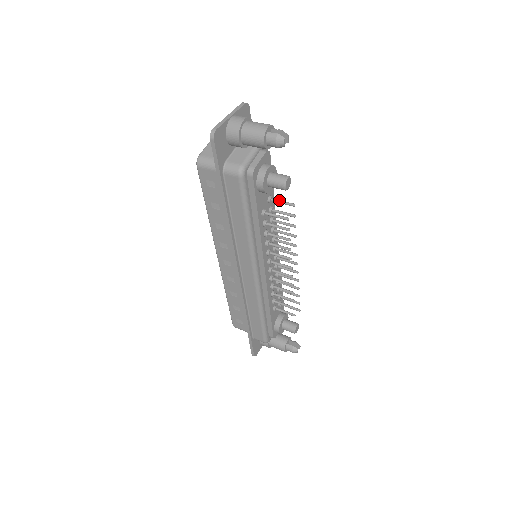
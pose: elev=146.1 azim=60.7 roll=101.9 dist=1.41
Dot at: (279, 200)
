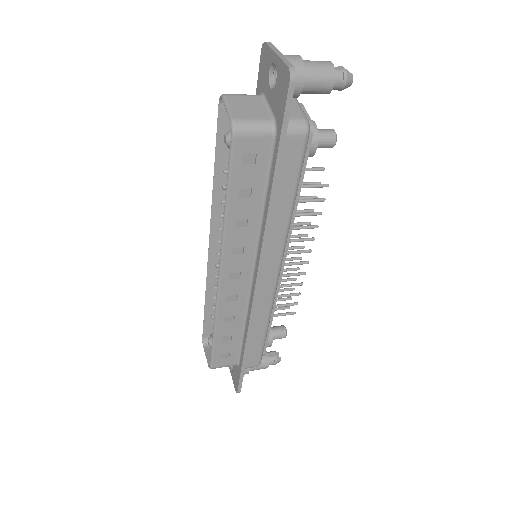
Dot at: occluded
